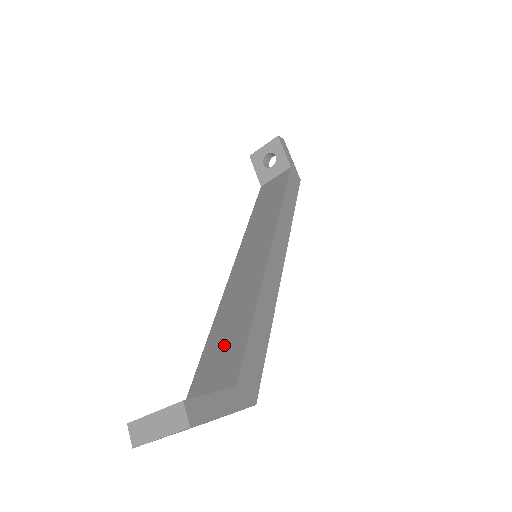
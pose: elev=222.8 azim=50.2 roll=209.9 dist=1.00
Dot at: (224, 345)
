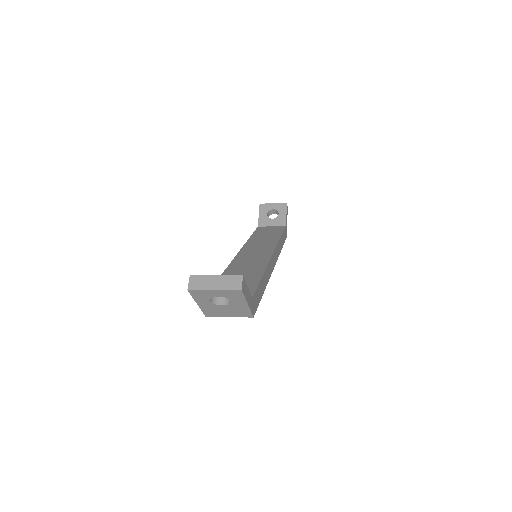
Dot at: occluded
